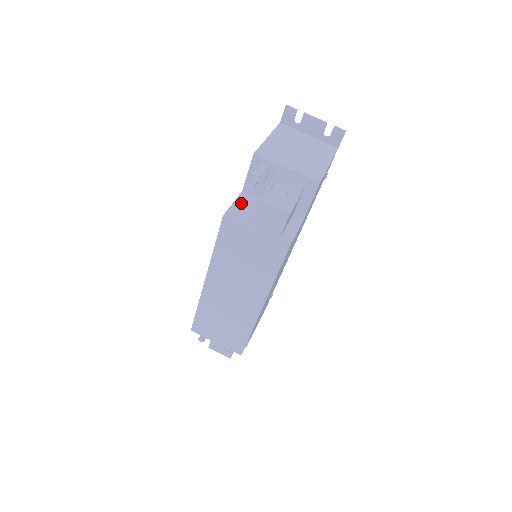
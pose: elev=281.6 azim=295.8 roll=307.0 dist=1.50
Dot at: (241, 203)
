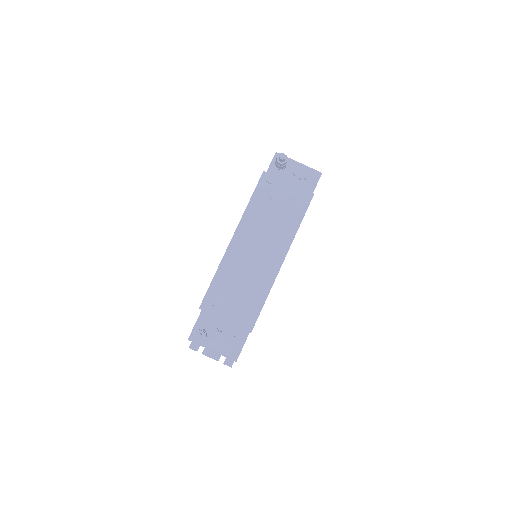
Dot at: occluded
